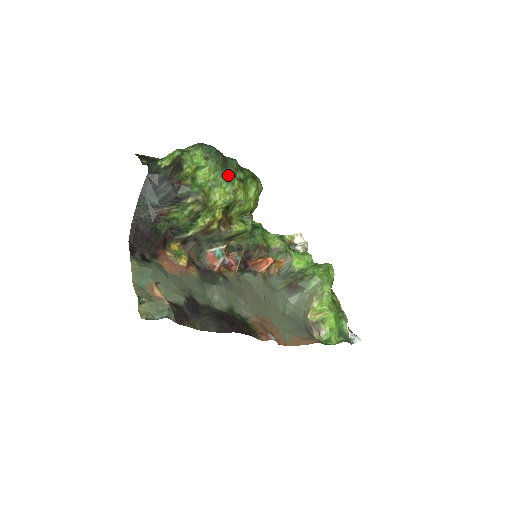
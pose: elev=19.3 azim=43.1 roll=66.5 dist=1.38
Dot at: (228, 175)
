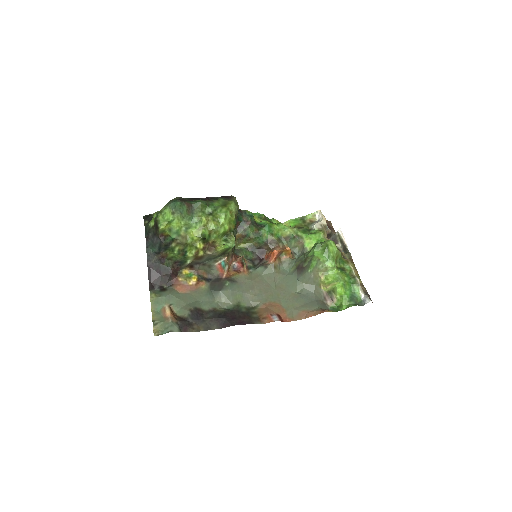
Dot at: (195, 217)
